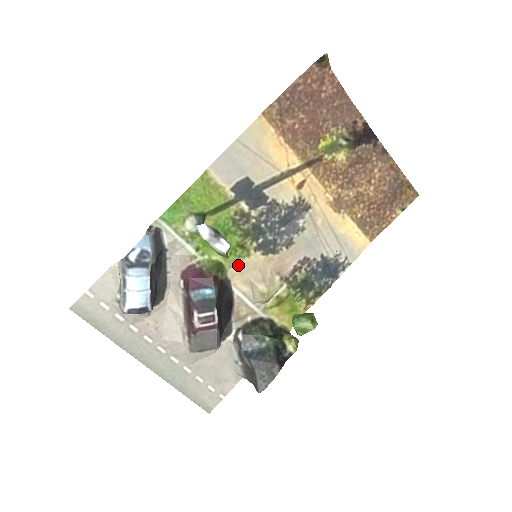
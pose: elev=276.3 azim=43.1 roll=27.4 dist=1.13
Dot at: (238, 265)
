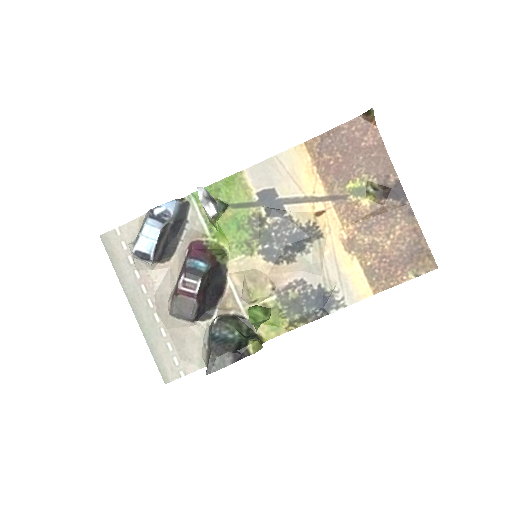
Dot at: (240, 259)
